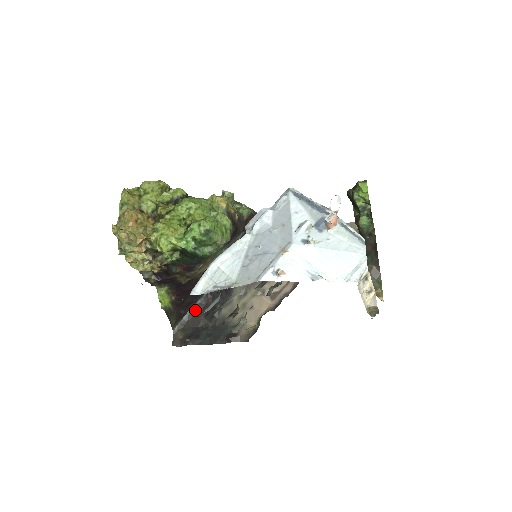
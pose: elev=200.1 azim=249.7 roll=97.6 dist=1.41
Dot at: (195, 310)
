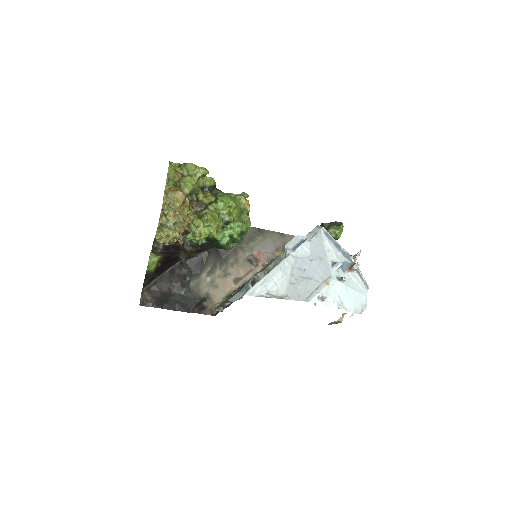
Dot at: (165, 276)
